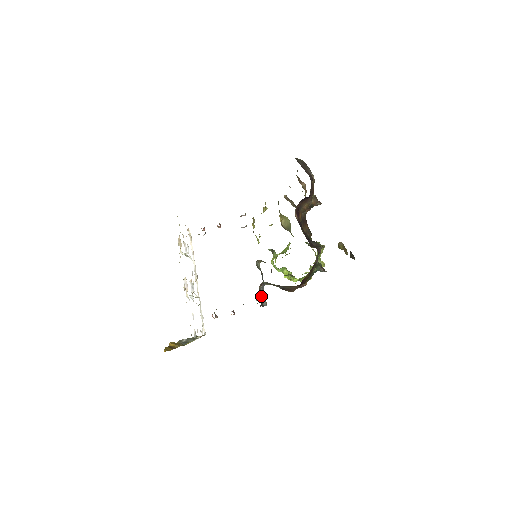
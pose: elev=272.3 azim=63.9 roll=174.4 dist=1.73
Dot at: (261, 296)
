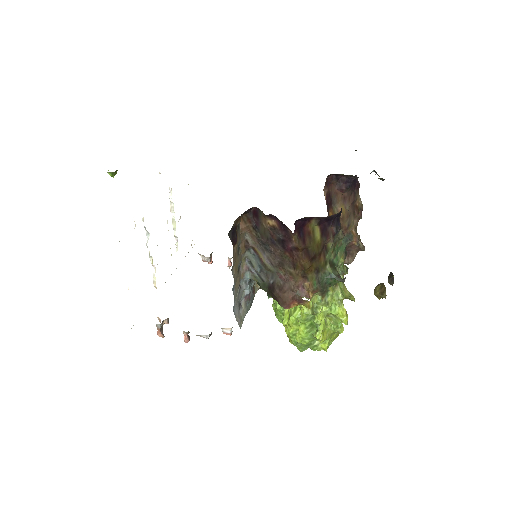
Dot at: (237, 235)
